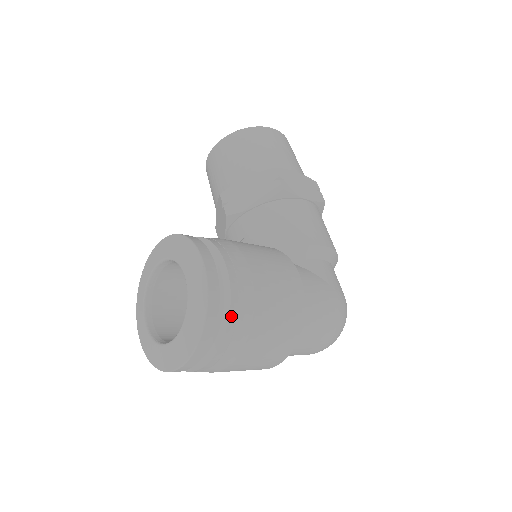
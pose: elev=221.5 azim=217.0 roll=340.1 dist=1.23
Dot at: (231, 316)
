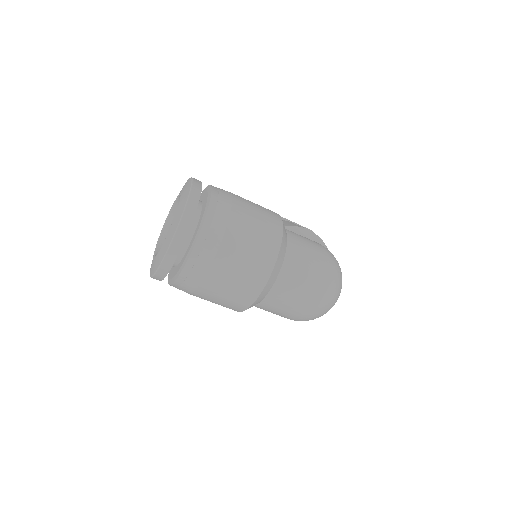
Dot at: (212, 199)
